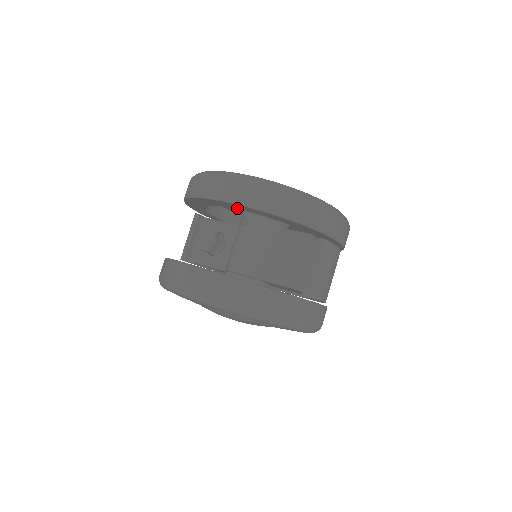
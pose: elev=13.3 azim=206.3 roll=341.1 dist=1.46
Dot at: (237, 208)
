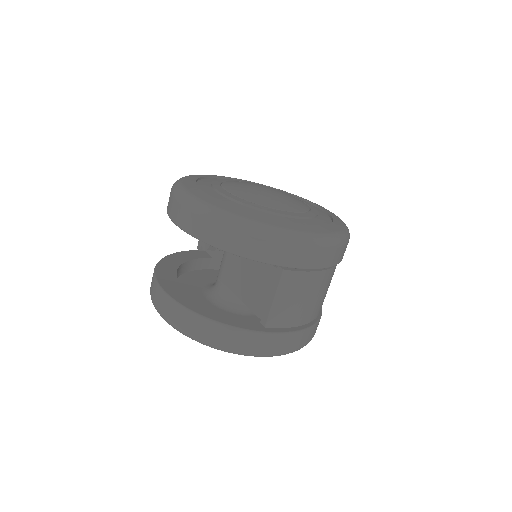
Dot at: occluded
